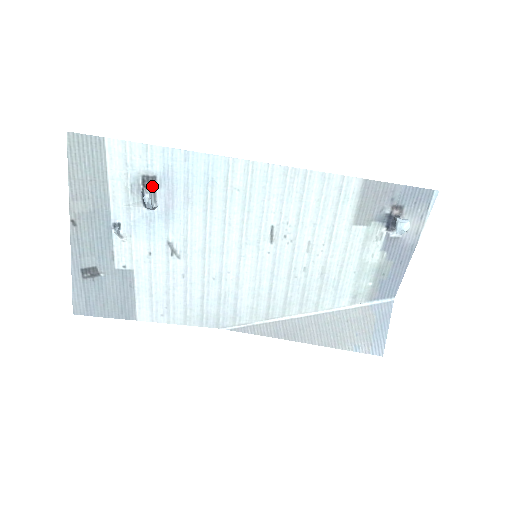
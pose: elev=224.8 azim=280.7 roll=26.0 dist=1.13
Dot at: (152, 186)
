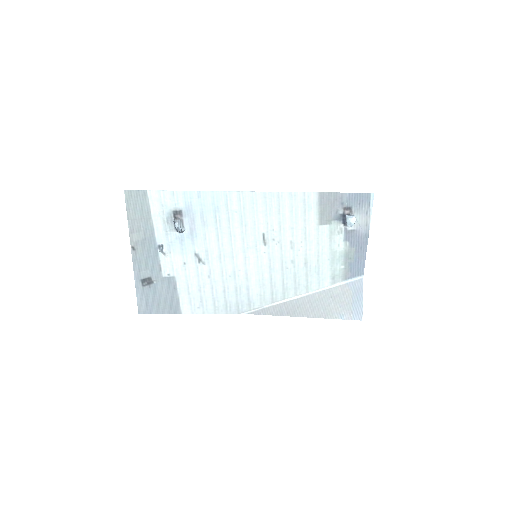
Dot at: (180, 217)
